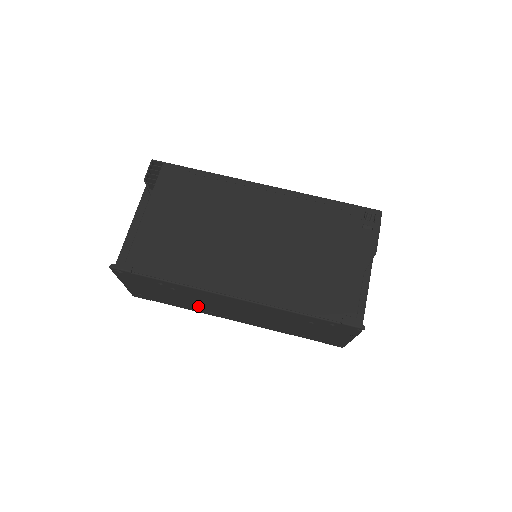
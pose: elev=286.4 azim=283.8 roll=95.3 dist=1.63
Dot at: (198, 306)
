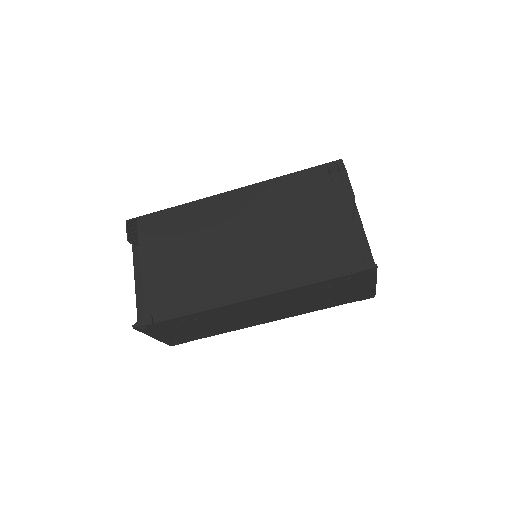
Dot at: (228, 325)
